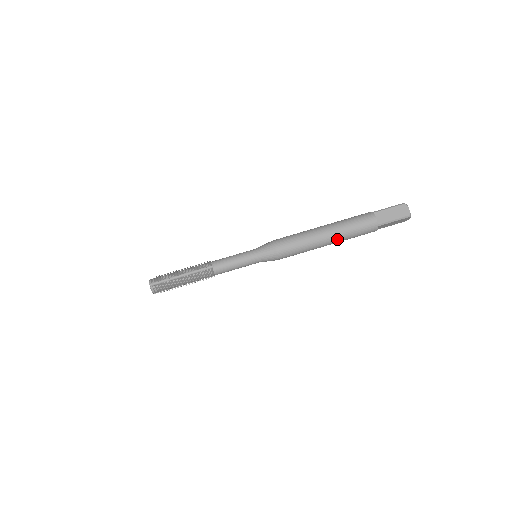
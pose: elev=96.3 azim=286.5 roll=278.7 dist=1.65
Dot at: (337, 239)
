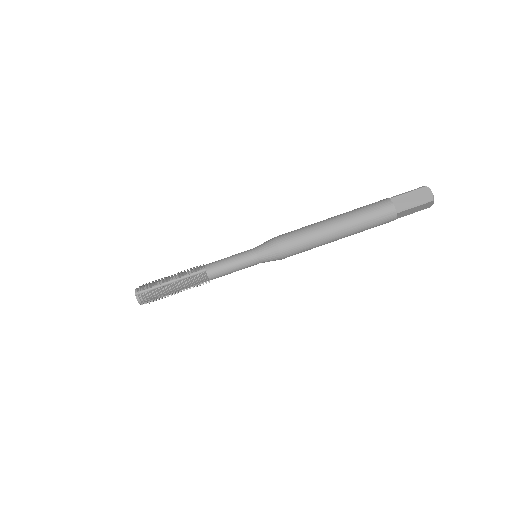
Dot at: (349, 231)
